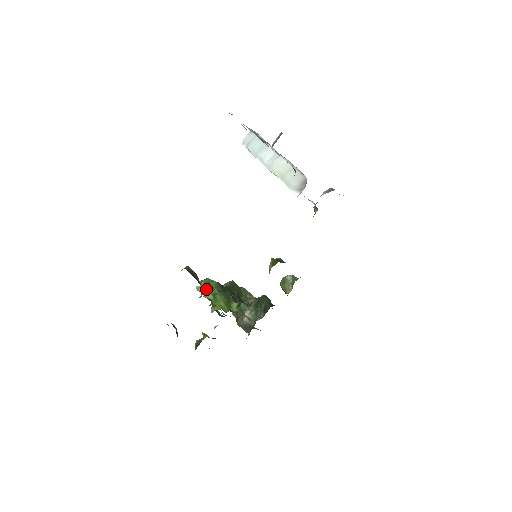
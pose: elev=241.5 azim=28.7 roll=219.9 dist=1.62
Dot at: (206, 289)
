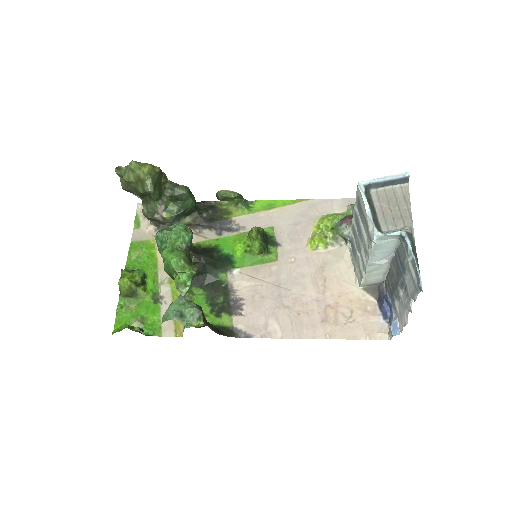
Dot at: (188, 291)
